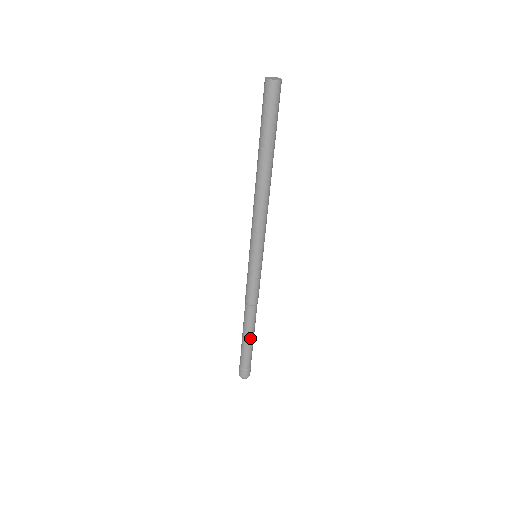
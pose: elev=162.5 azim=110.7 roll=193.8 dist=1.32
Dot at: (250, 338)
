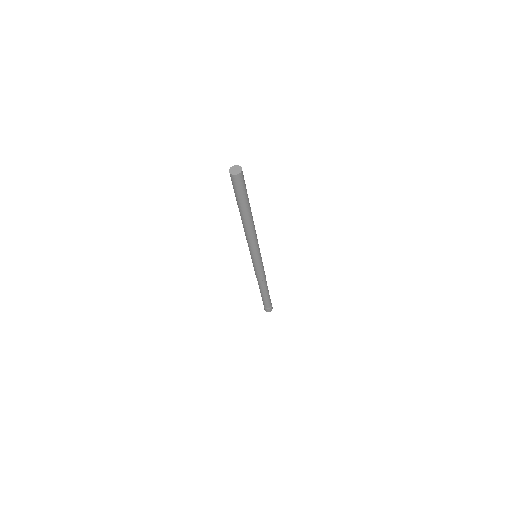
Dot at: (266, 295)
